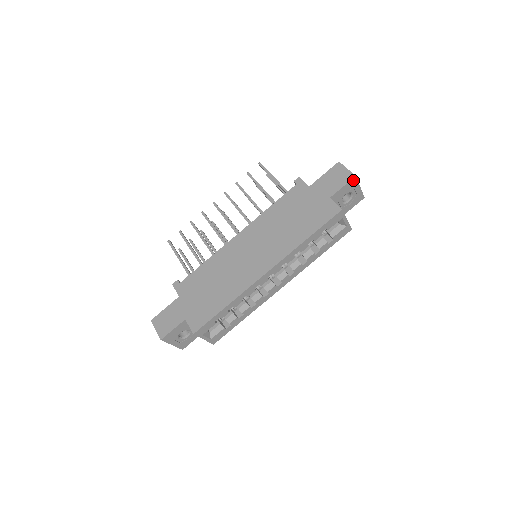
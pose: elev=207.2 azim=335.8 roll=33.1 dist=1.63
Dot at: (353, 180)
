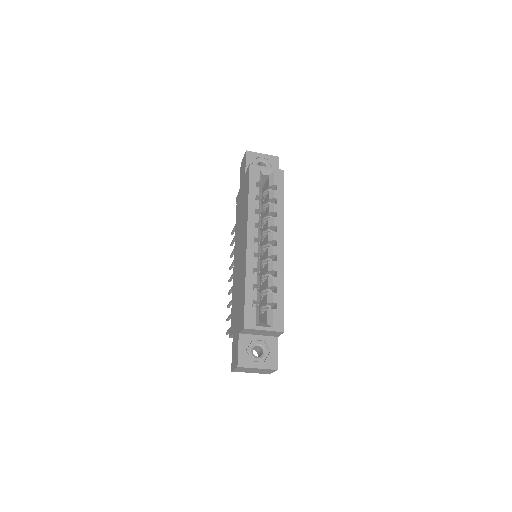
Dot at: (248, 154)
